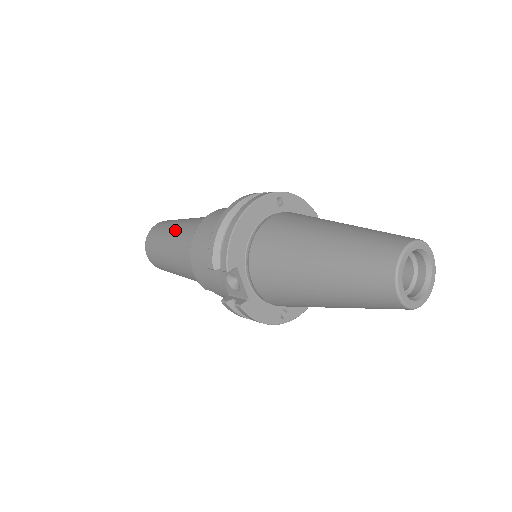
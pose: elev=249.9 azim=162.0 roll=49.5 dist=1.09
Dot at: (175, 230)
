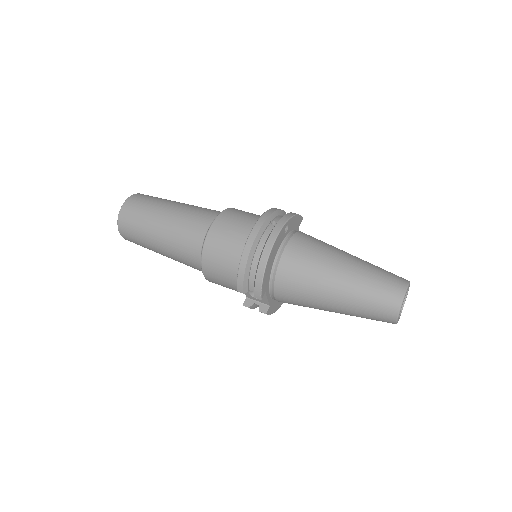
Dot at: (164, 227)
